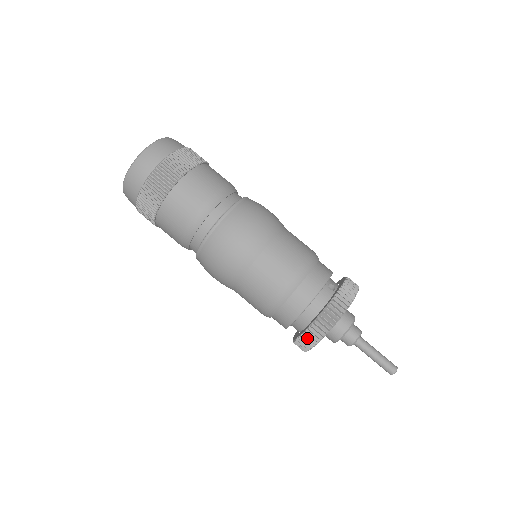
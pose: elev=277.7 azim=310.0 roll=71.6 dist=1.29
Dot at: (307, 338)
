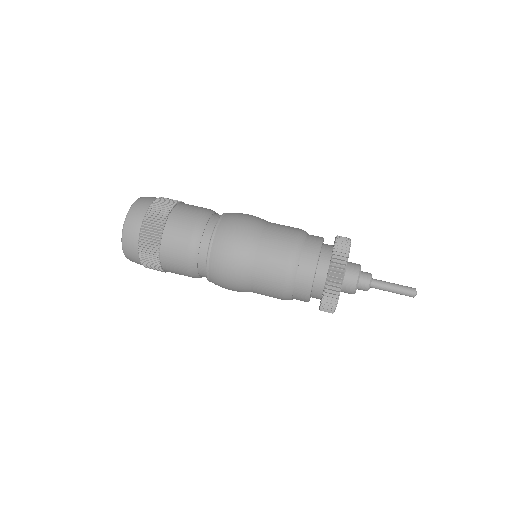
Dot at: (339, 252)
